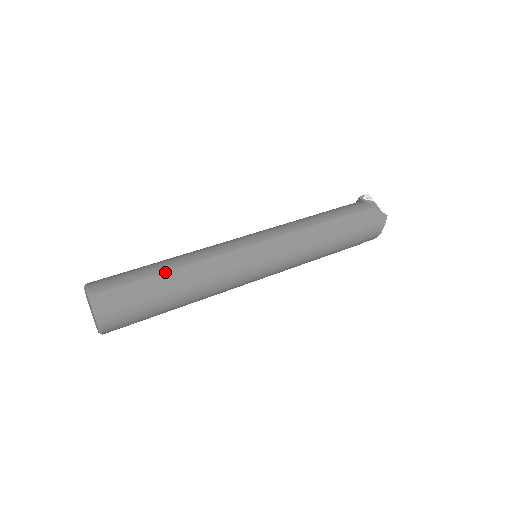
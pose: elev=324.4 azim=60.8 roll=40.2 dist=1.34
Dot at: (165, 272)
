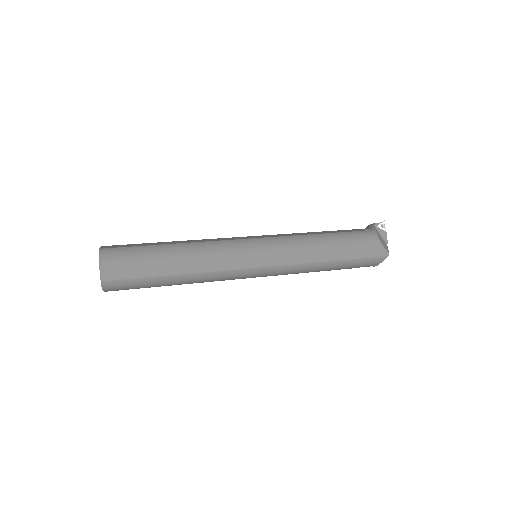
Dot at: (170, 260)
